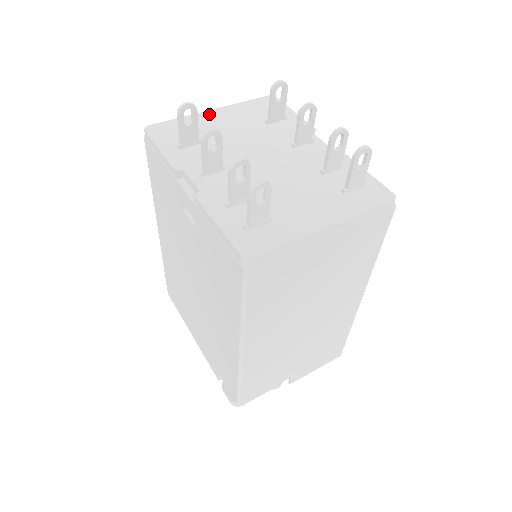
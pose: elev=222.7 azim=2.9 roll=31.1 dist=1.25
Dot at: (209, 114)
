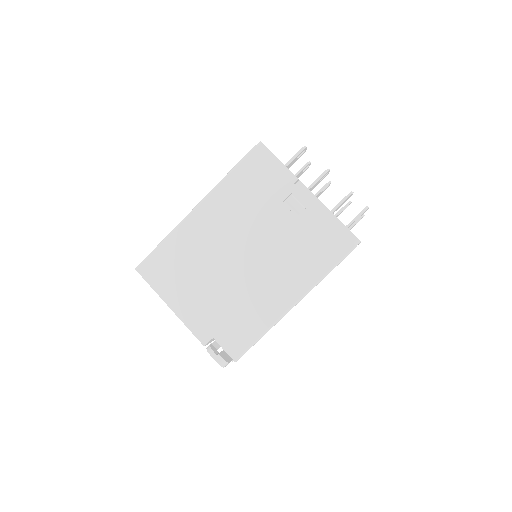
Dot at: occluded
